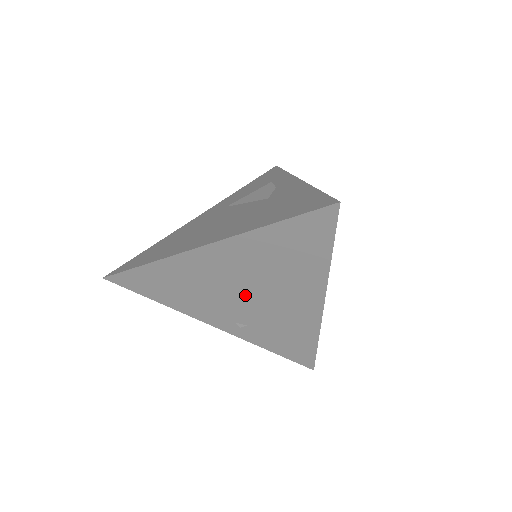
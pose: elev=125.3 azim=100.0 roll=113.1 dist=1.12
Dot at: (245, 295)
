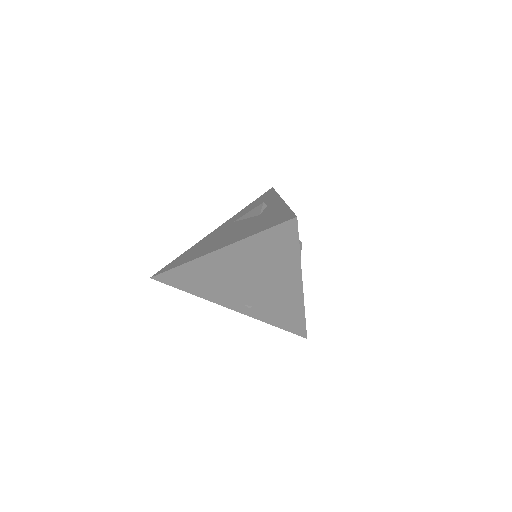
Dot at: (248, 284)
